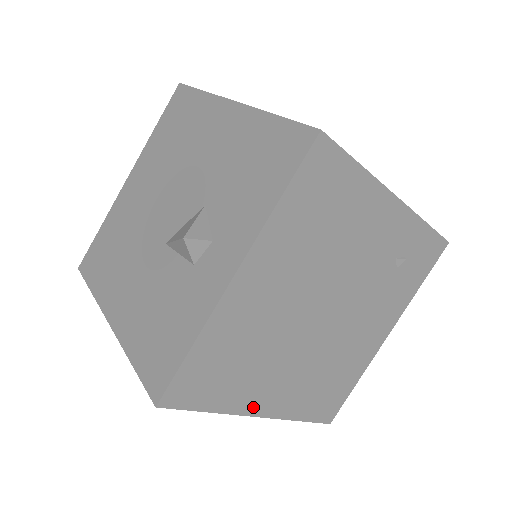
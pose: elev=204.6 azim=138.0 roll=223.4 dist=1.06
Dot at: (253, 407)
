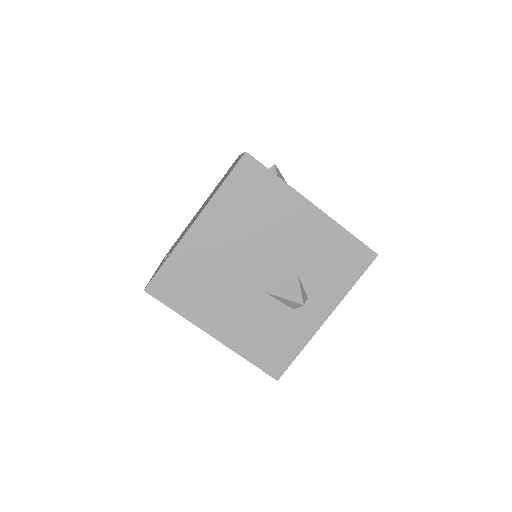
Dot at: occluded
